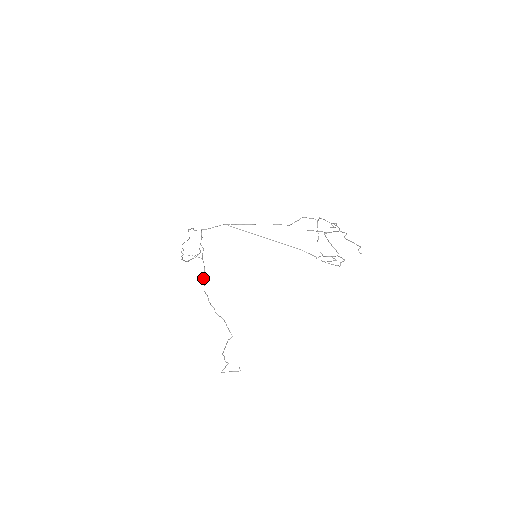
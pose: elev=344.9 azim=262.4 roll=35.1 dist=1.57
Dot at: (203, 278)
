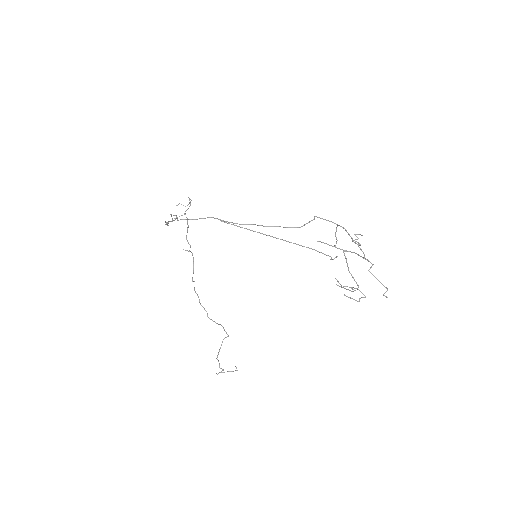
Dot at: occluded
